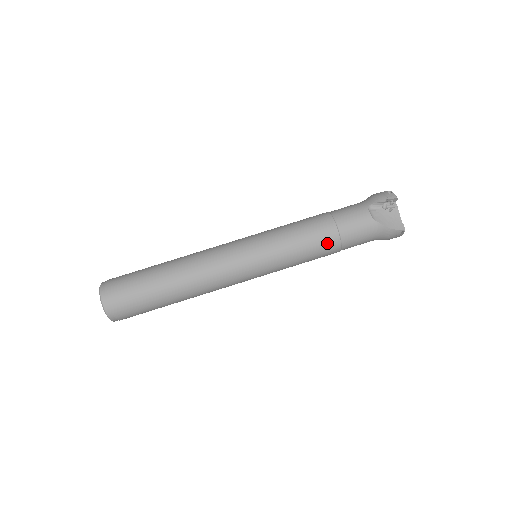
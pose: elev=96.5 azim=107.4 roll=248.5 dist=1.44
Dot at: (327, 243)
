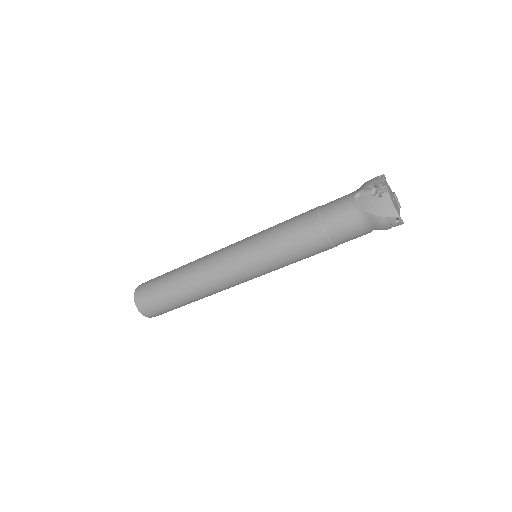
Dot at: occluded
